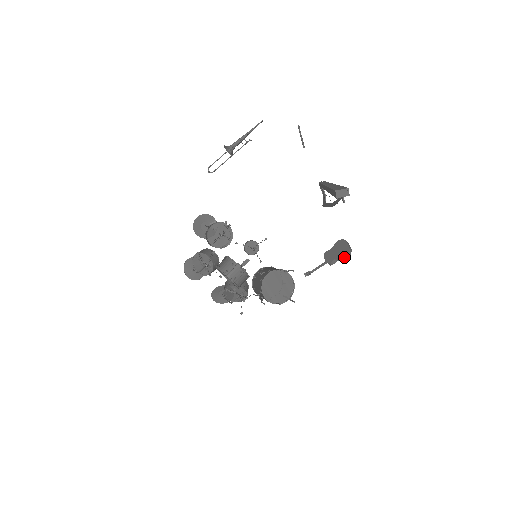
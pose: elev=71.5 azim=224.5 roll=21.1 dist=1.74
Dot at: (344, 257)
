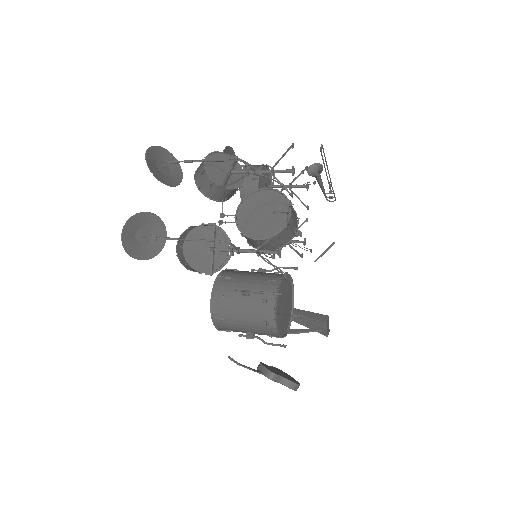
Dot at: (294, 384)
